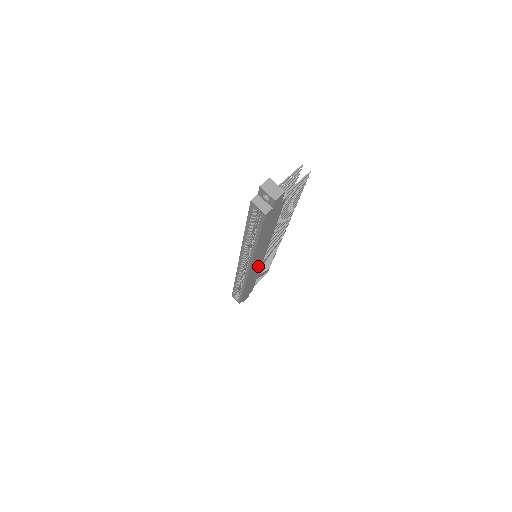
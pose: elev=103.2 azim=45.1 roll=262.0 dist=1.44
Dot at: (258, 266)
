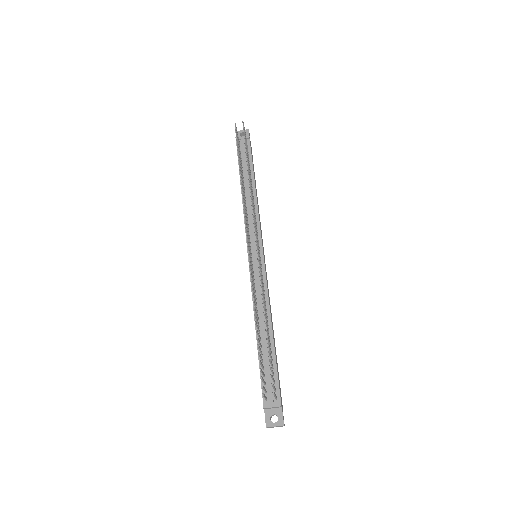
Dot at: (262, 243)
